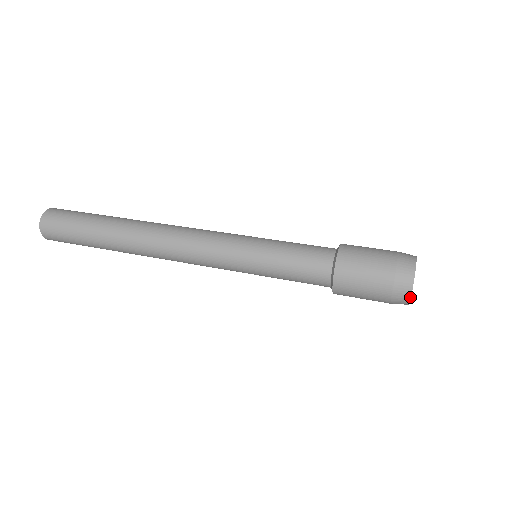
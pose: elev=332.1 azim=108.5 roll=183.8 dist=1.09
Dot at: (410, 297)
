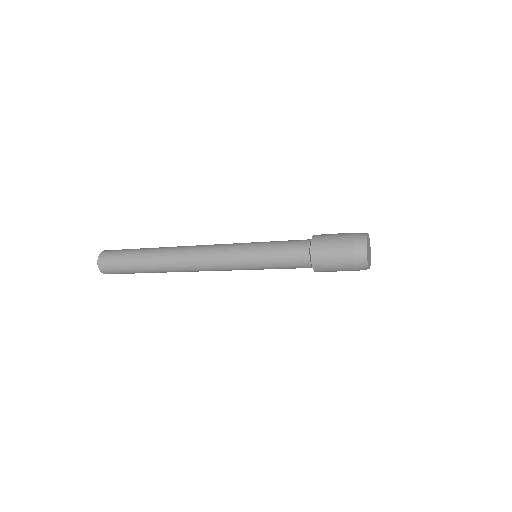
Dot at: (366, 245)
